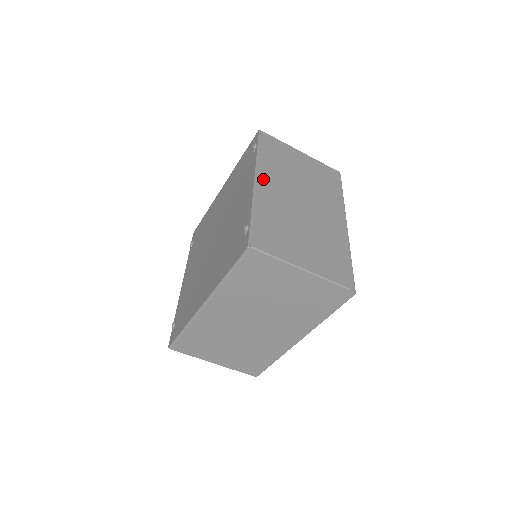
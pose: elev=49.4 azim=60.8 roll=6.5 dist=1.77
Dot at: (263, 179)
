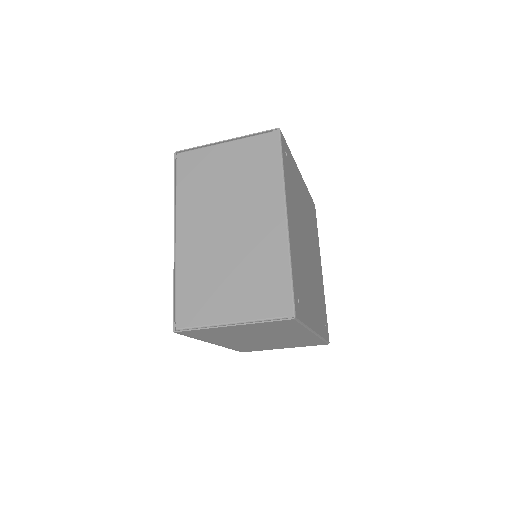
Dot at: (183, 227)
